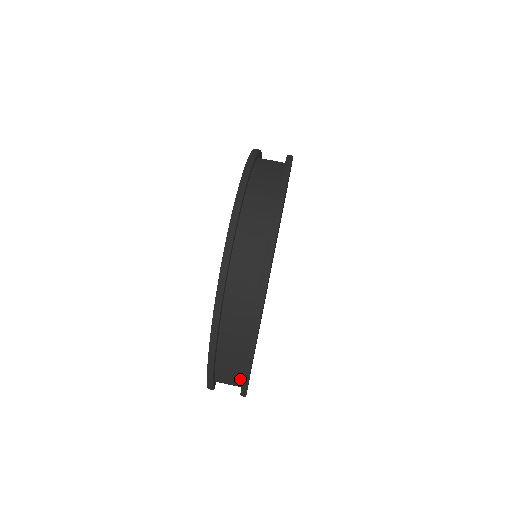
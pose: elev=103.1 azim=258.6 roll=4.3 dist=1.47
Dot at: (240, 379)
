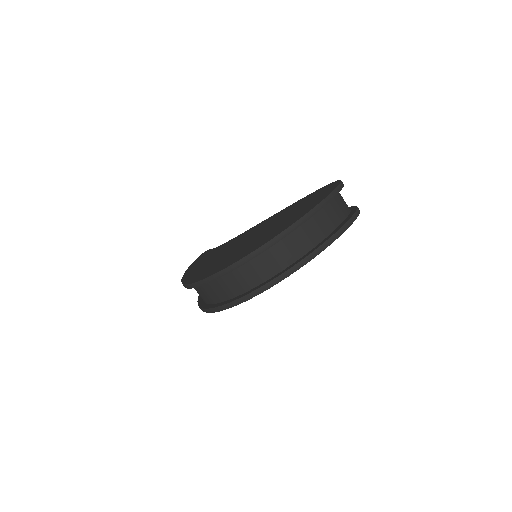
Dot at: occluded
